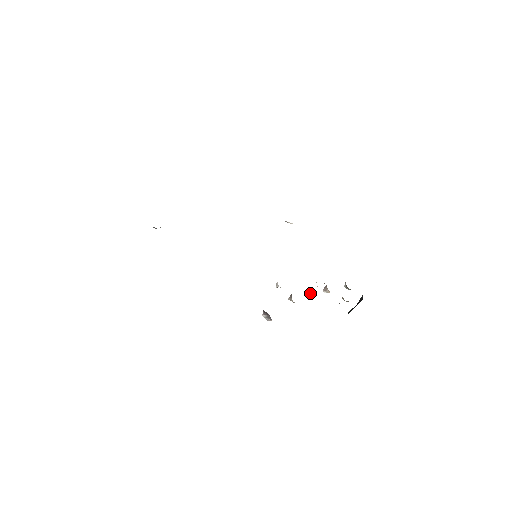
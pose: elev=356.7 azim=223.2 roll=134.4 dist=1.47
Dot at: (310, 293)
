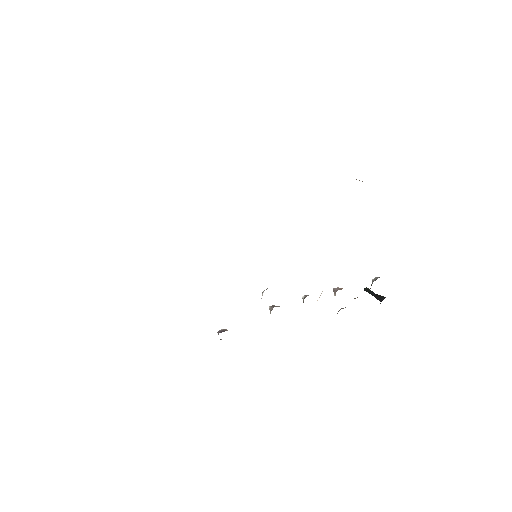
Dot at: occluded
